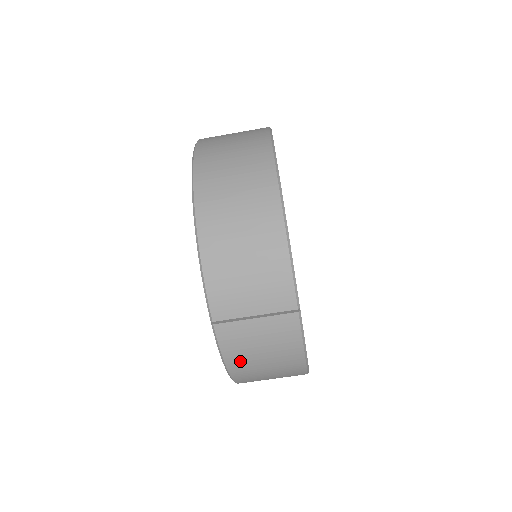
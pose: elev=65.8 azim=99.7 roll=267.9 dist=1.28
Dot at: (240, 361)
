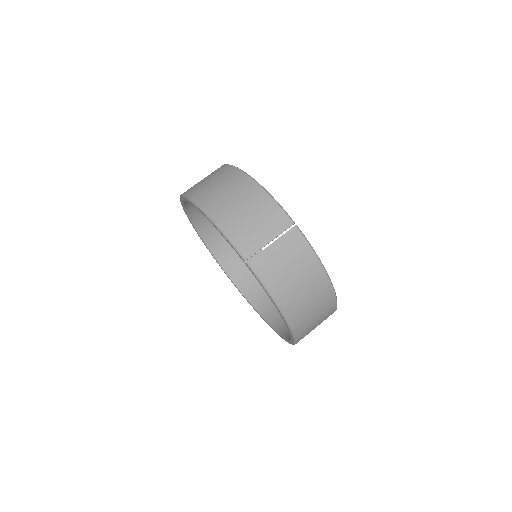
Dot at: (280, 287)
